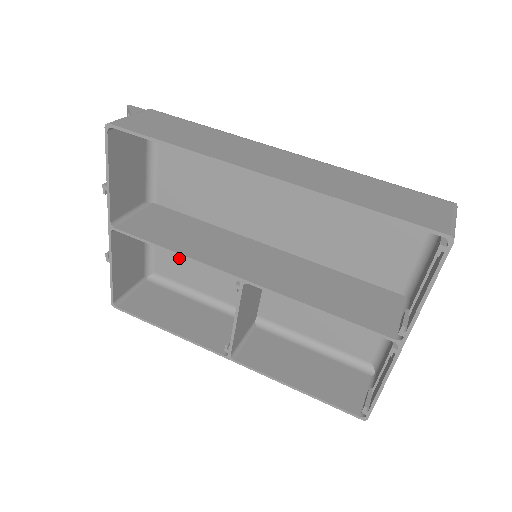
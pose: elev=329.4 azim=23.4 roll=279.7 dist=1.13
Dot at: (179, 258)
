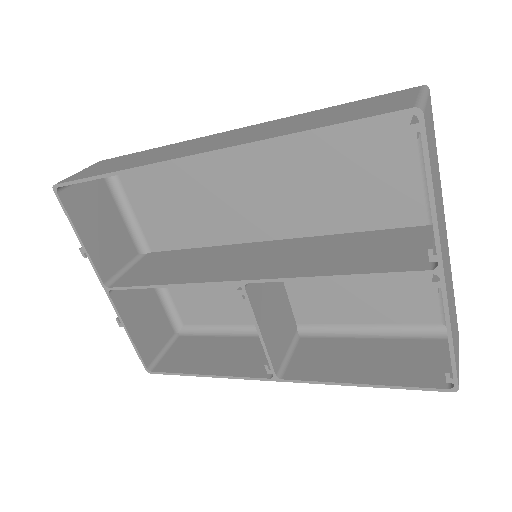
Dot at: (197, 298)
